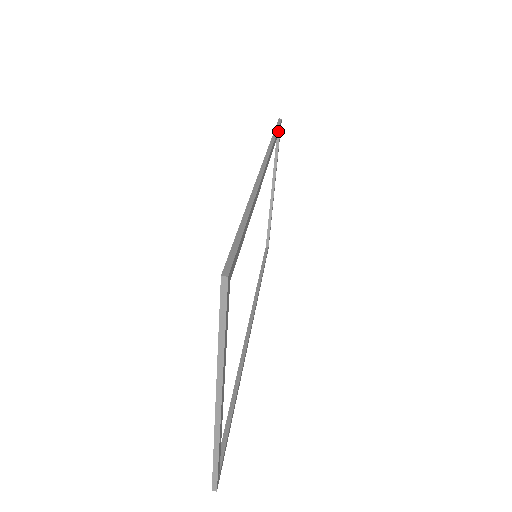
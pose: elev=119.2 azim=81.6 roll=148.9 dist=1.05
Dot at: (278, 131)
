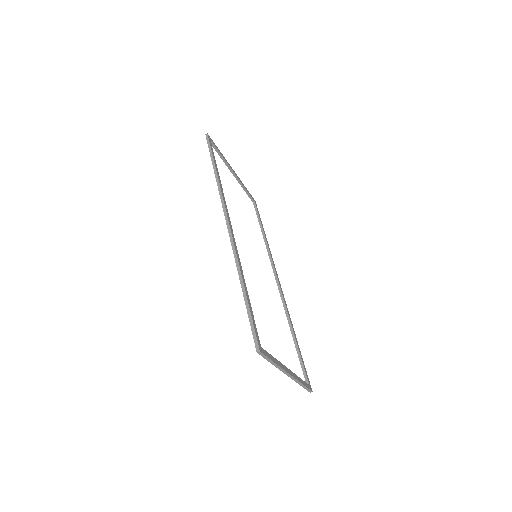
Dot at: (213, 155)
